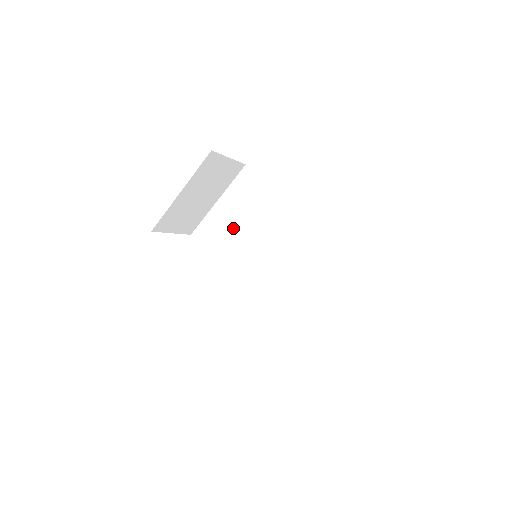
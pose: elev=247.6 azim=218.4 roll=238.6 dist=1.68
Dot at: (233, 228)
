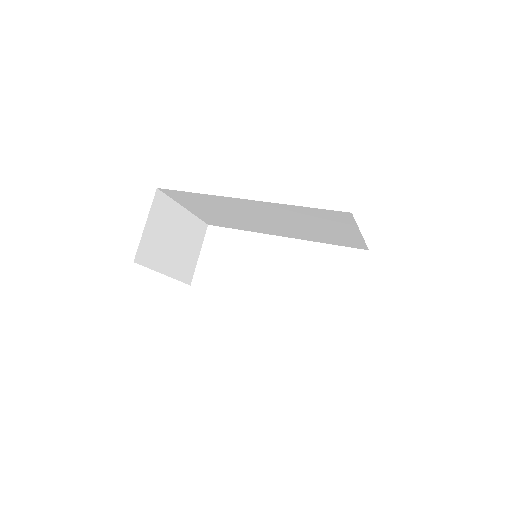
Dot at: (219, 216)
